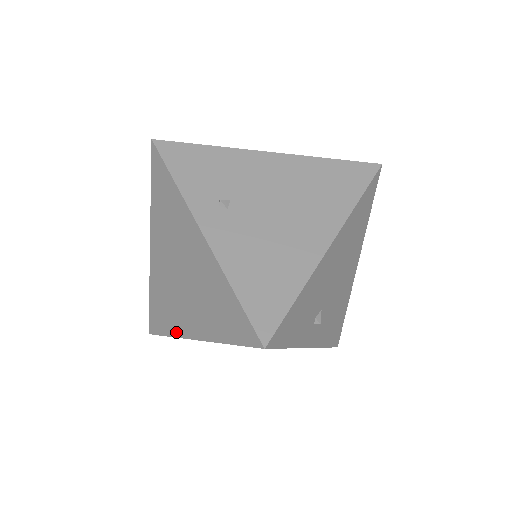
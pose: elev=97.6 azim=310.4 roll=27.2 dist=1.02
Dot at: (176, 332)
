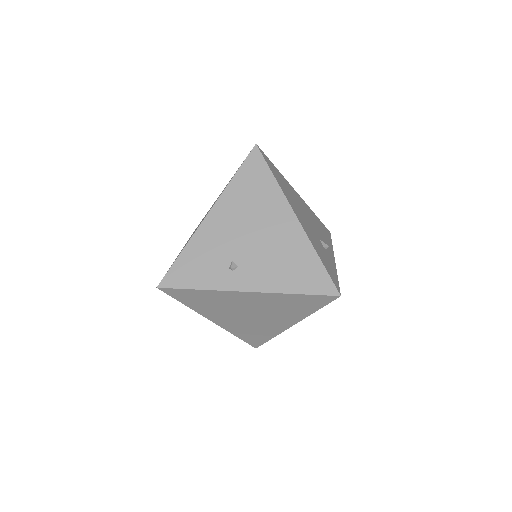
Dot at: (276, 333)
